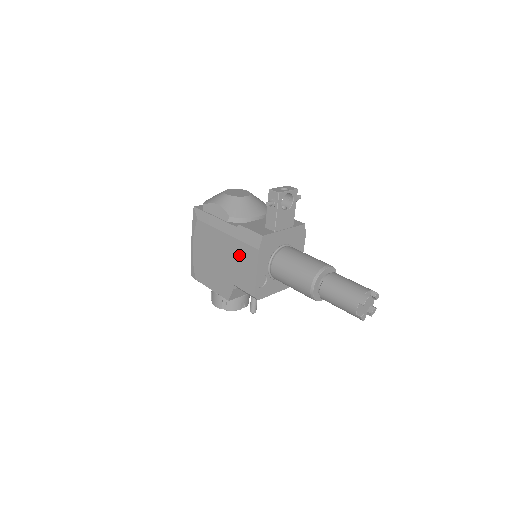
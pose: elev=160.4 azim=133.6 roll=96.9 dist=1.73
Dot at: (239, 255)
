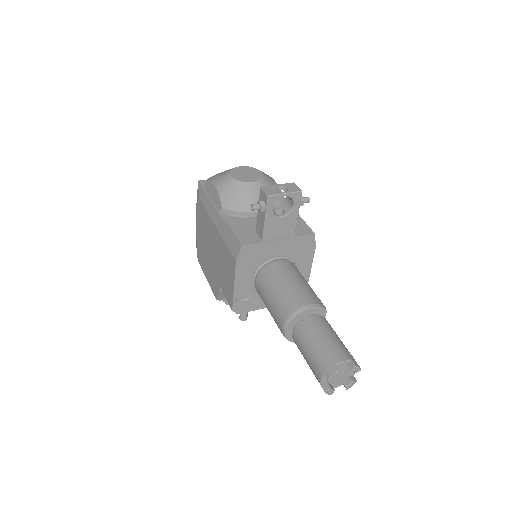
Dot at: (223, 257)
